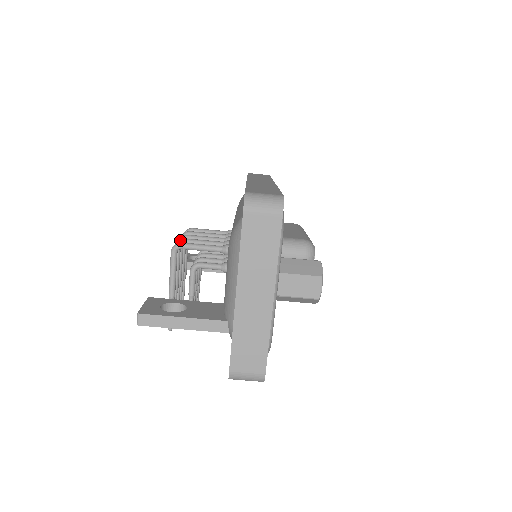
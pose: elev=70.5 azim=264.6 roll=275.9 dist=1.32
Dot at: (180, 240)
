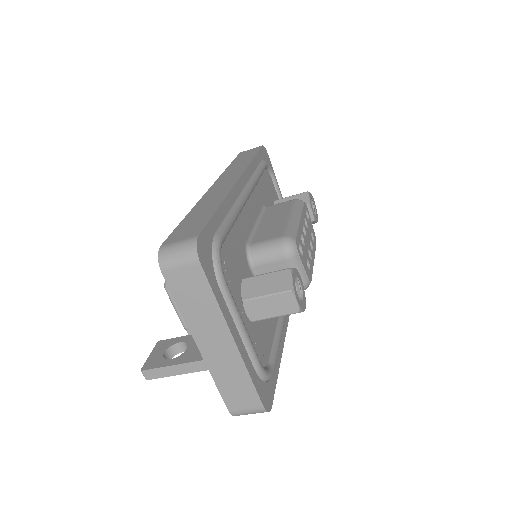
Dot at: occluded
